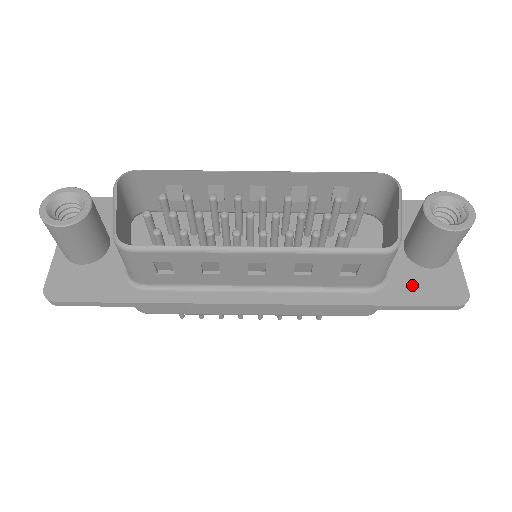
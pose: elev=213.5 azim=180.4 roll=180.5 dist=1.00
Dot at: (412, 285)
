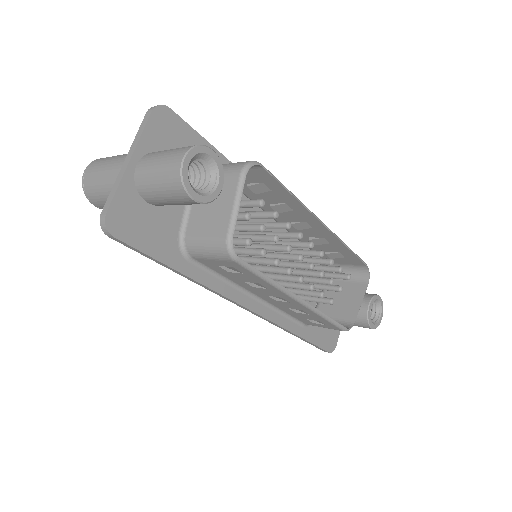
Dot at: (320, 330)
